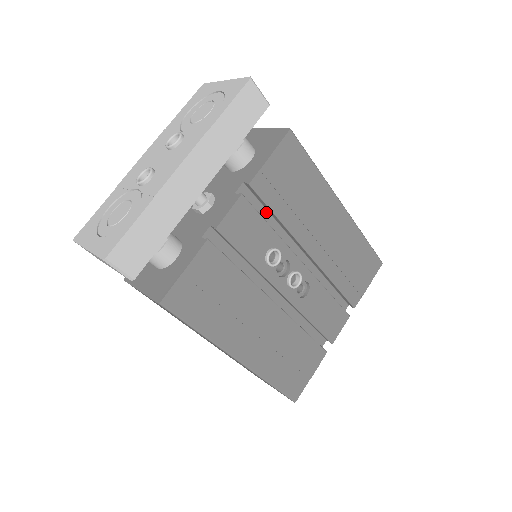
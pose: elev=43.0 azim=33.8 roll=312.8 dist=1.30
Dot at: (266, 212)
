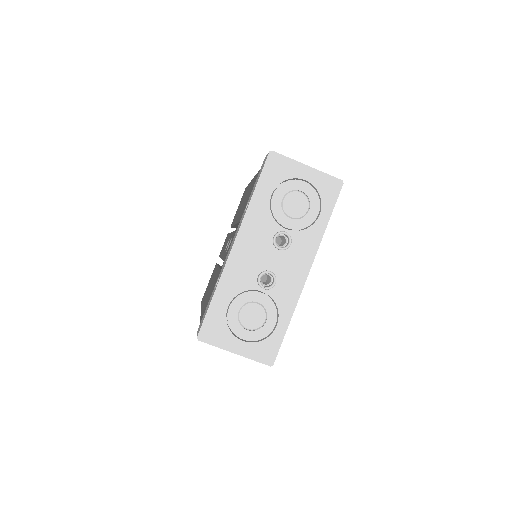
Dot at: occluded
